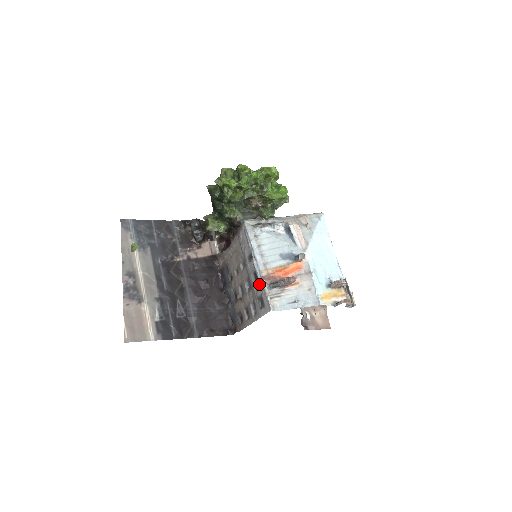
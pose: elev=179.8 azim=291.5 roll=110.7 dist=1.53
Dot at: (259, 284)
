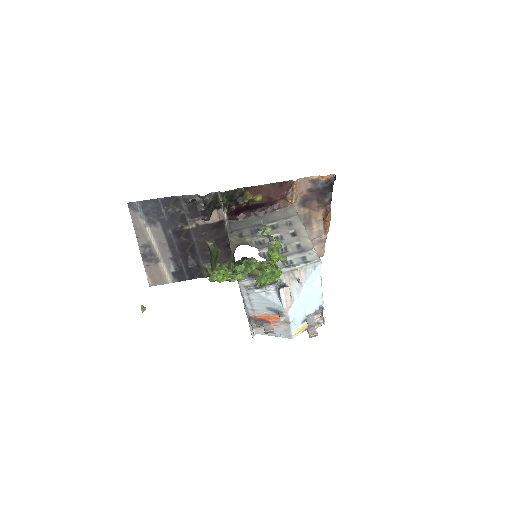
Dot at: occluded
